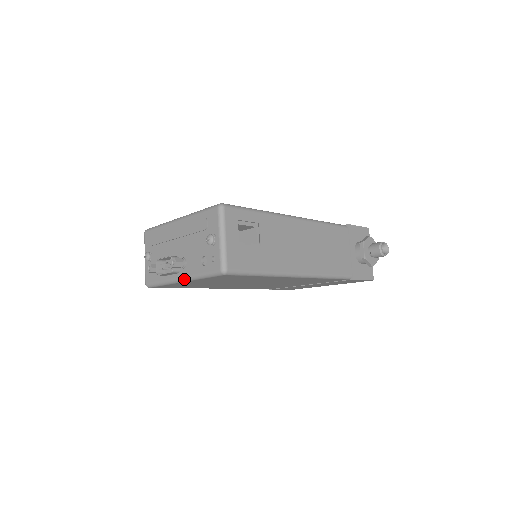
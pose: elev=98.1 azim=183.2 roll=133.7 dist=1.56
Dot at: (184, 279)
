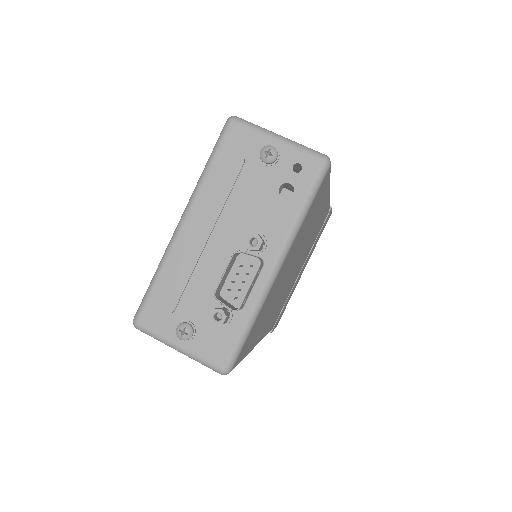
Dot at: (281, 256)
